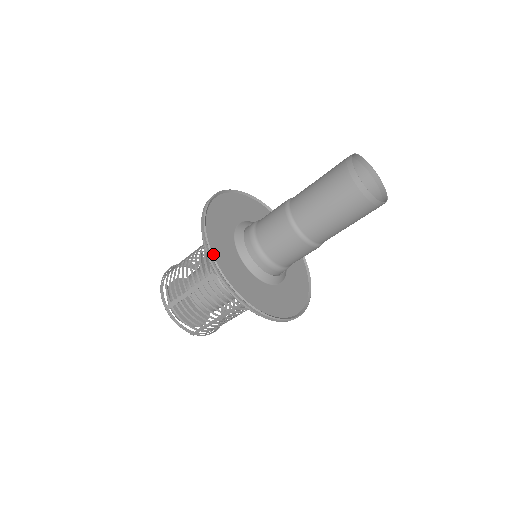
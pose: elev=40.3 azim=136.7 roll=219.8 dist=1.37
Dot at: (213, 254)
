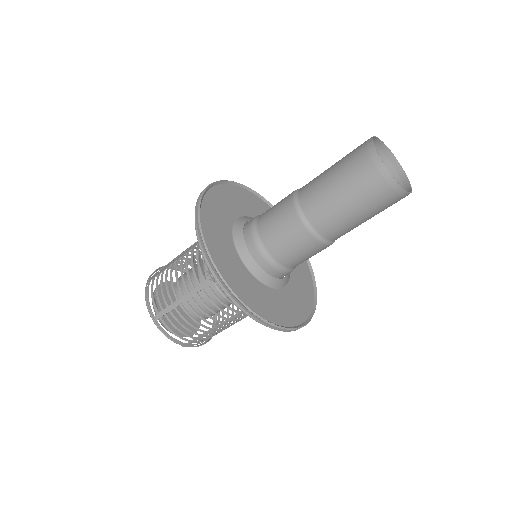
Dot at: (212, 258)
